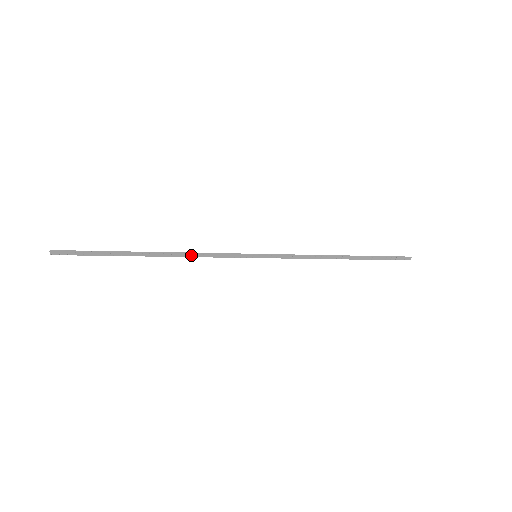
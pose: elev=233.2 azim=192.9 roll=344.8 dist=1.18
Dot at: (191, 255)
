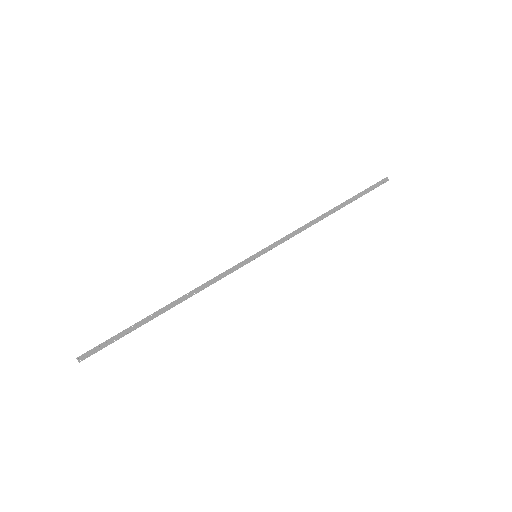
Dot at: (200, 289)
